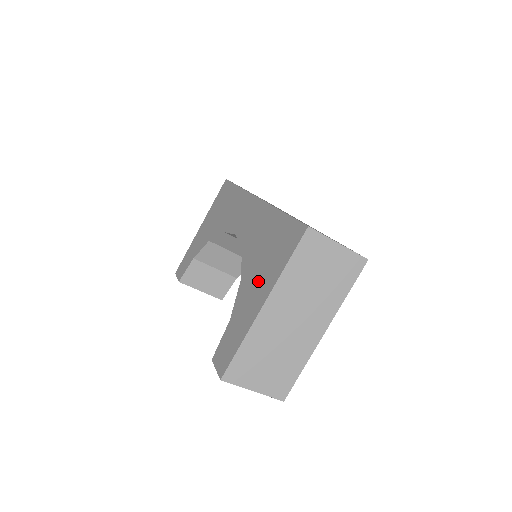
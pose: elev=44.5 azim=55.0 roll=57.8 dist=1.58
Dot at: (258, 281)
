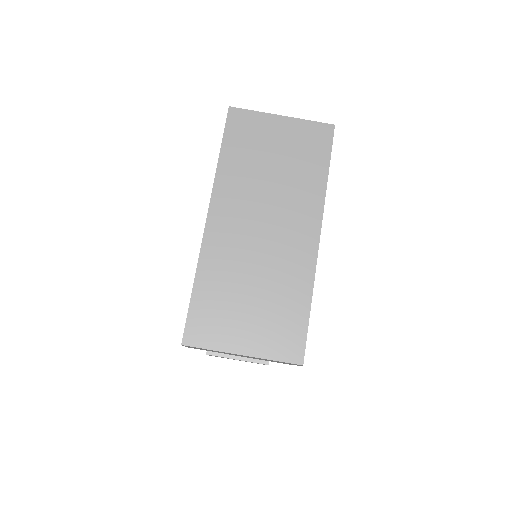
Dot at: occluded
